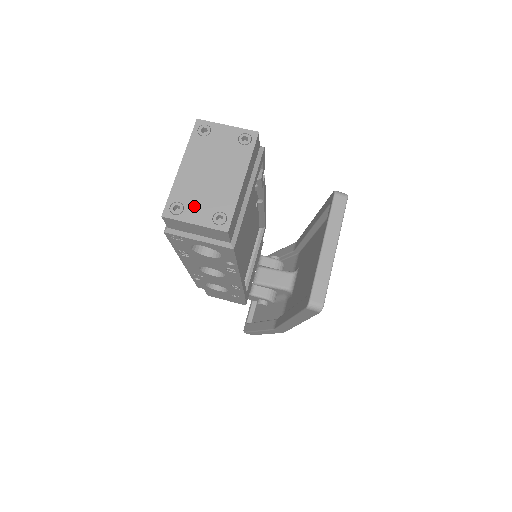
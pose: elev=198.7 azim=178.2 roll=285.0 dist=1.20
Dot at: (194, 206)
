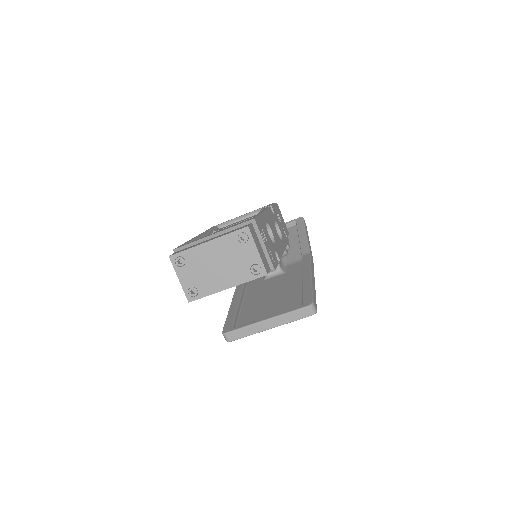
Dot at: (189, 271)
